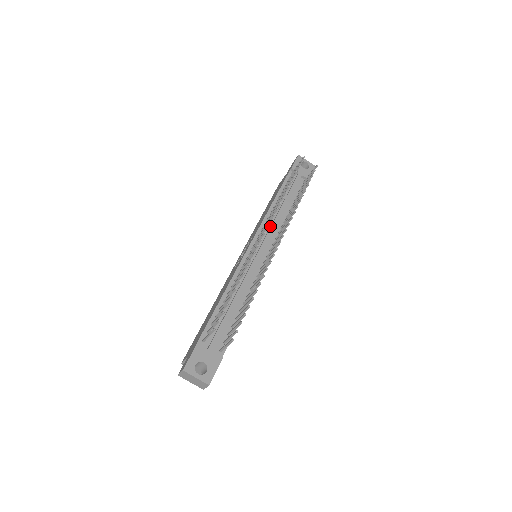
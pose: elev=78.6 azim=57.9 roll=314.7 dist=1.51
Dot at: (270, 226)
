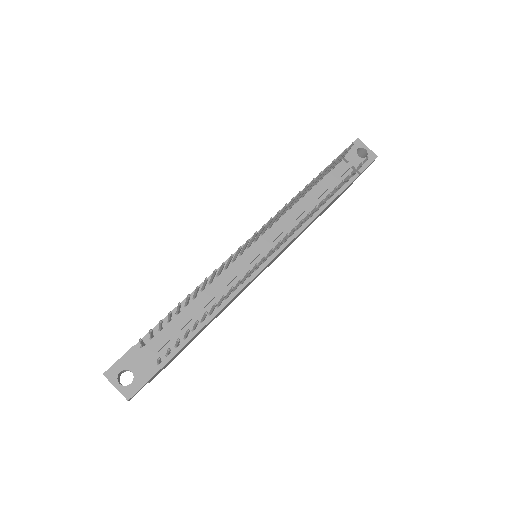
Dot at: (283, 223)
